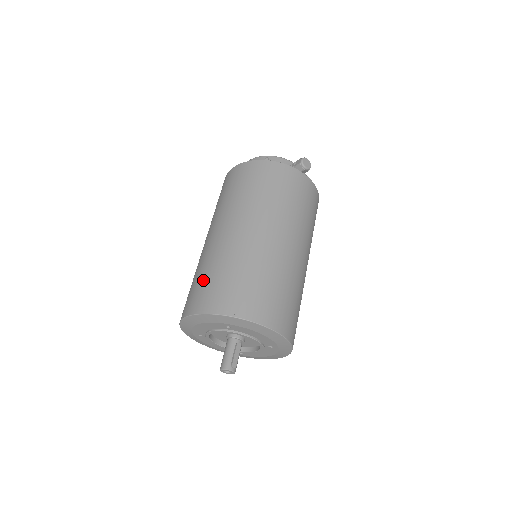
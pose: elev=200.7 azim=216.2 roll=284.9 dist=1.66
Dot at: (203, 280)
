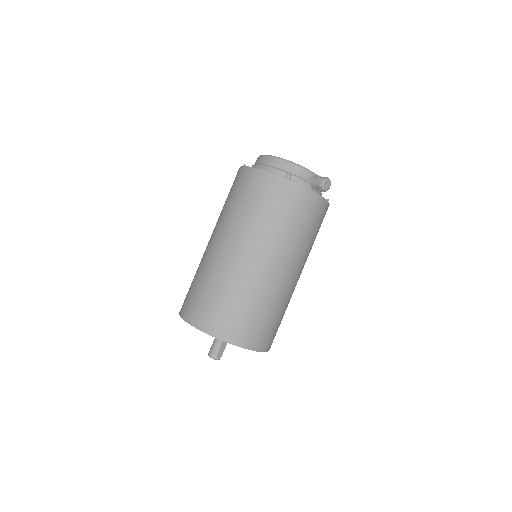
Dot at: (206, 296)
